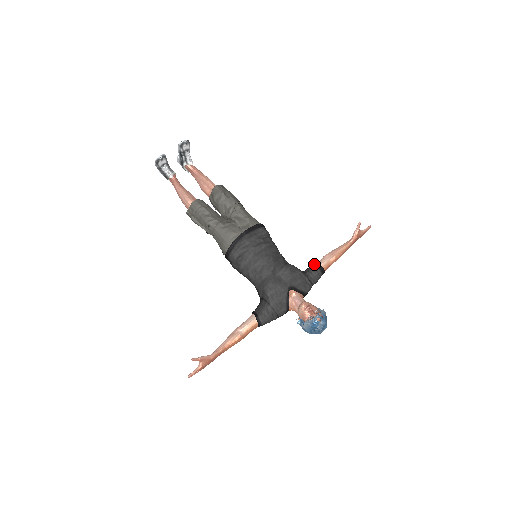
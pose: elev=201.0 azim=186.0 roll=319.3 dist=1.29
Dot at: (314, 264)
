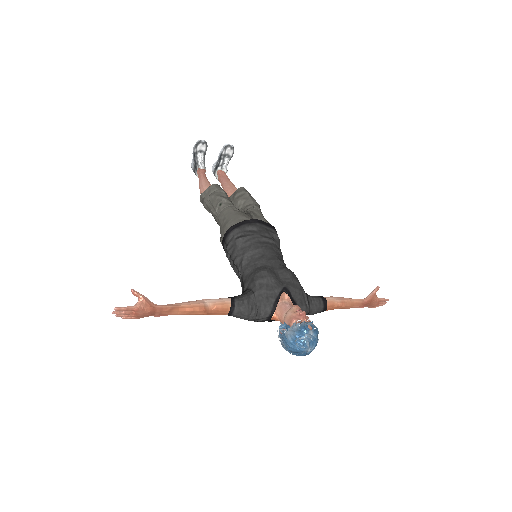
Dot at: occluded
